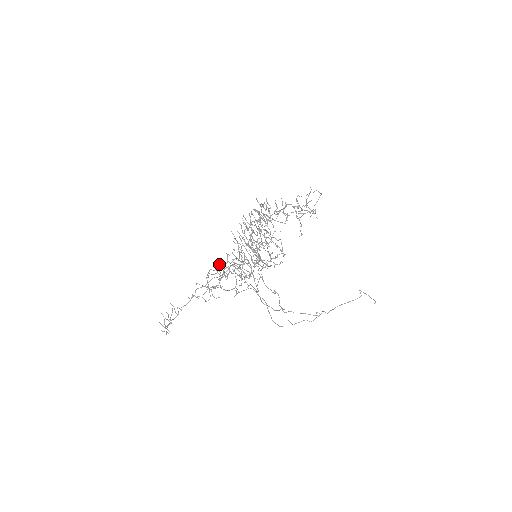
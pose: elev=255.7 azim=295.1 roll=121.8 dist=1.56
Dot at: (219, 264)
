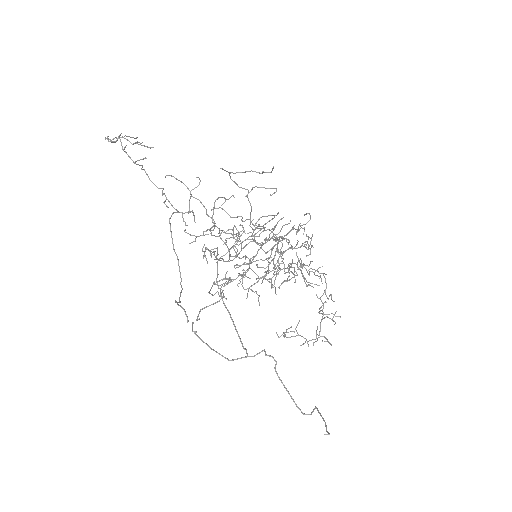
Dot at: occluded
